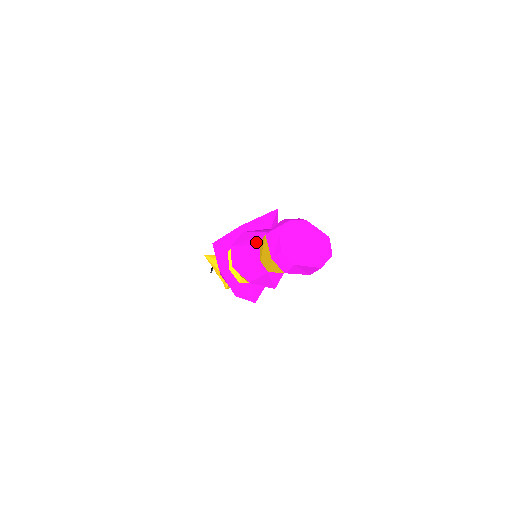
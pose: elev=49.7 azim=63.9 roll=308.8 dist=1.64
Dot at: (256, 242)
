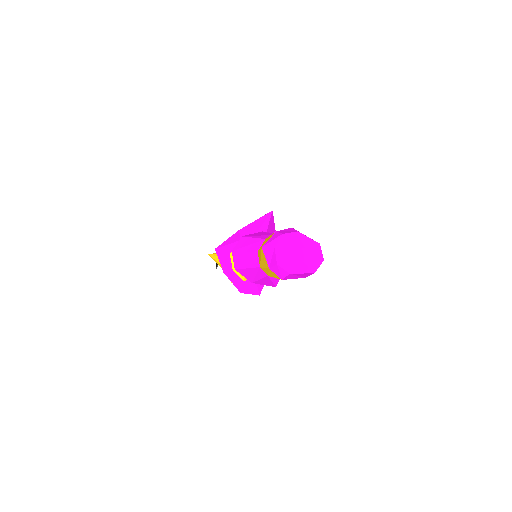
Dot at: (254, 249)
